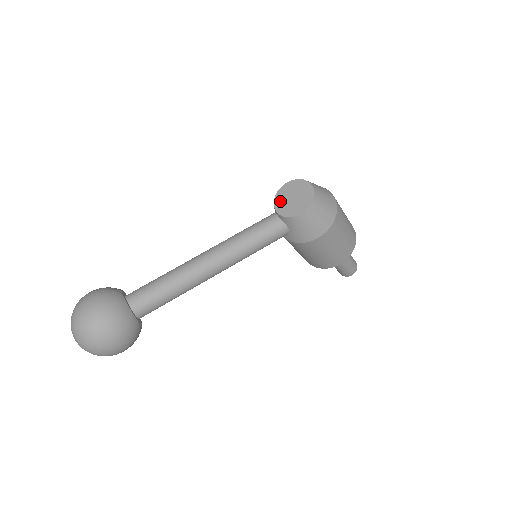
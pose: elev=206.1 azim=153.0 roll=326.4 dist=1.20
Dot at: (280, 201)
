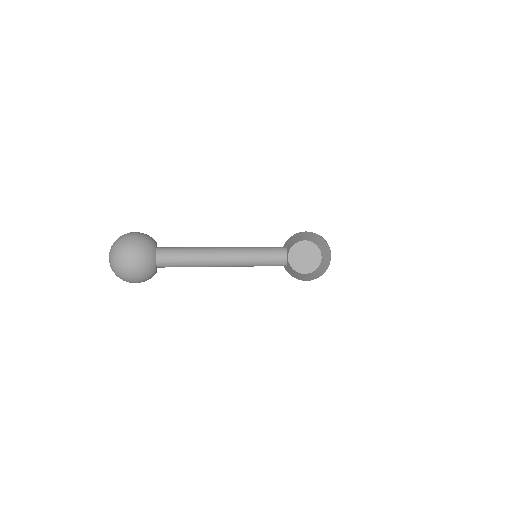
Dot at: (295, 251)
